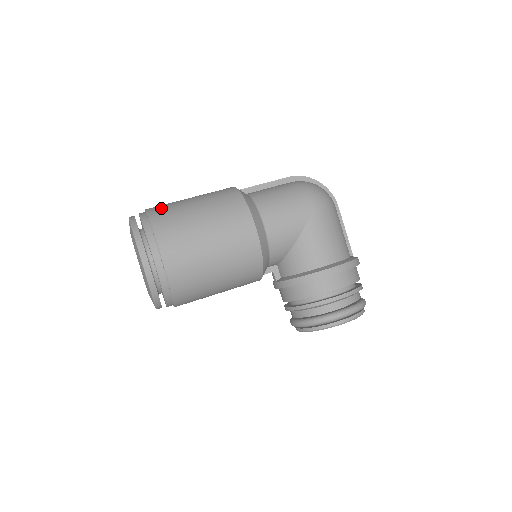
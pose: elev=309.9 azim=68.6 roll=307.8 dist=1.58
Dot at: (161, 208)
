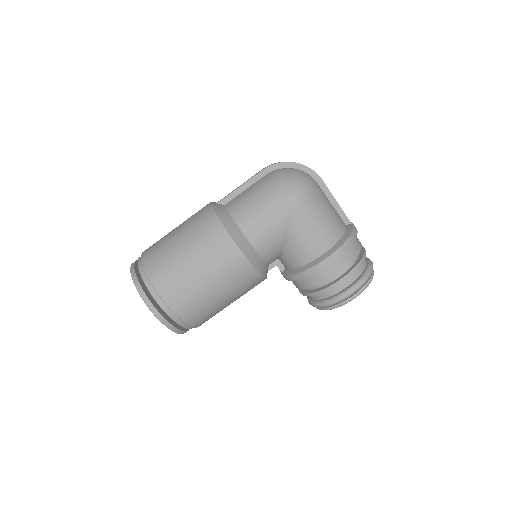
Dot at: (153, 255)
